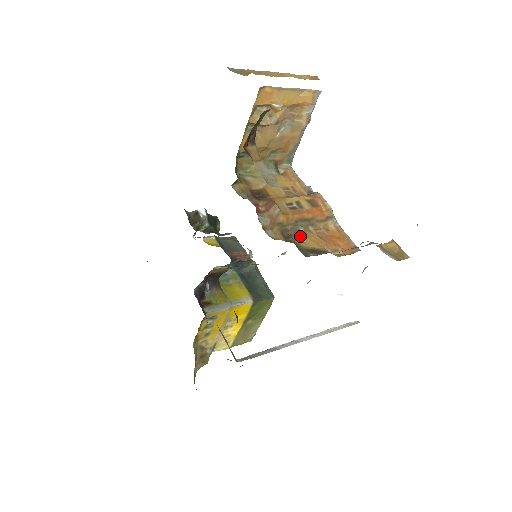
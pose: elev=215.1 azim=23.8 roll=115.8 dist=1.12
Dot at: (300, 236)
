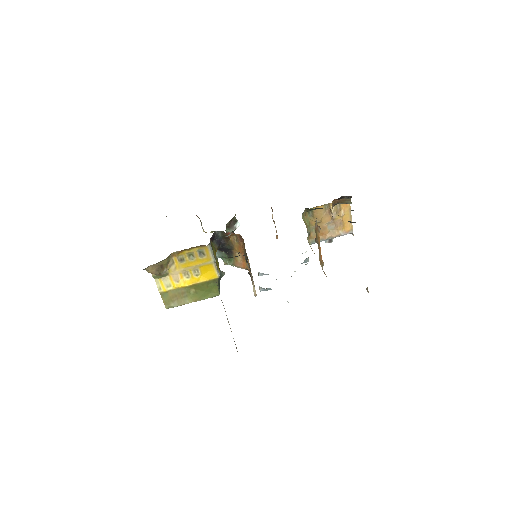
Dot at: (319, 246)
